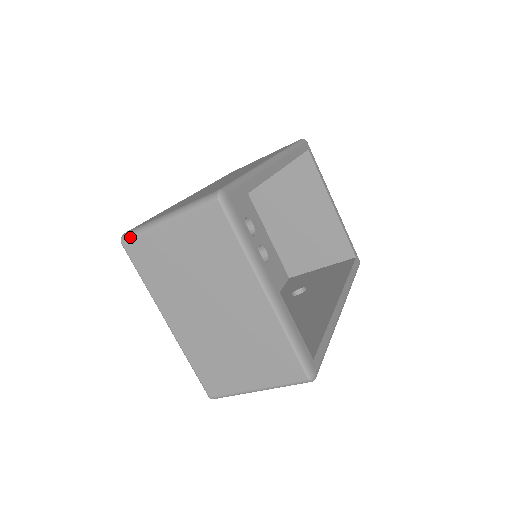
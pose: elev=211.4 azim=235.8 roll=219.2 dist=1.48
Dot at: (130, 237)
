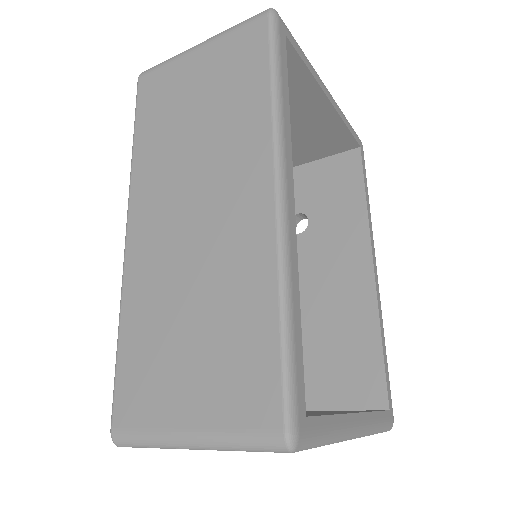
Dot at: occluded
